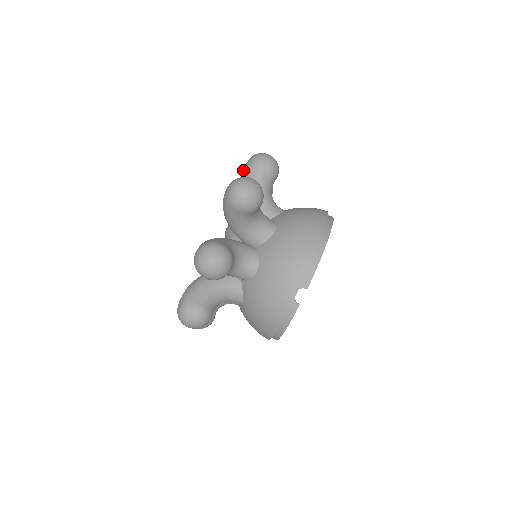
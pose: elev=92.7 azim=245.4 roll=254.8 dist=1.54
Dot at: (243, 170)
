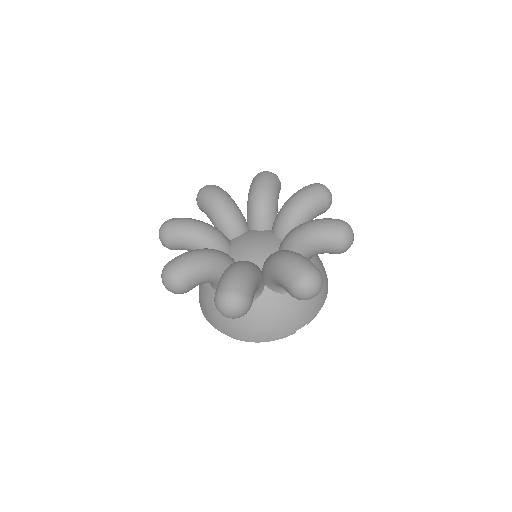
Dot at: (314, 192)
